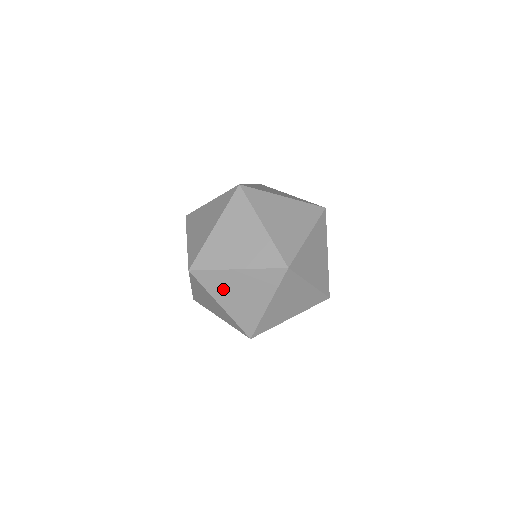
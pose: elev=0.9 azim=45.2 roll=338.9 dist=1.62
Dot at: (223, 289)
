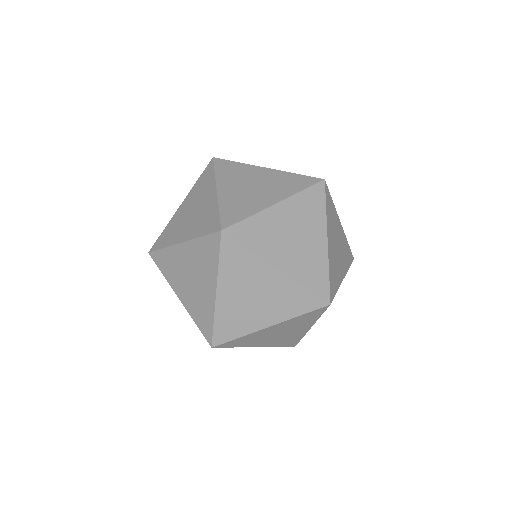
Dot at: (176, 273)
